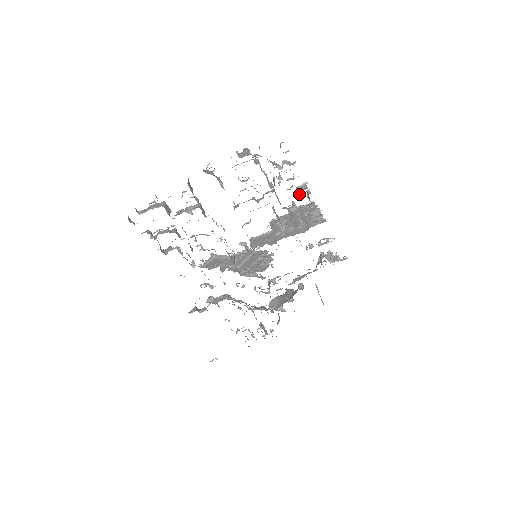
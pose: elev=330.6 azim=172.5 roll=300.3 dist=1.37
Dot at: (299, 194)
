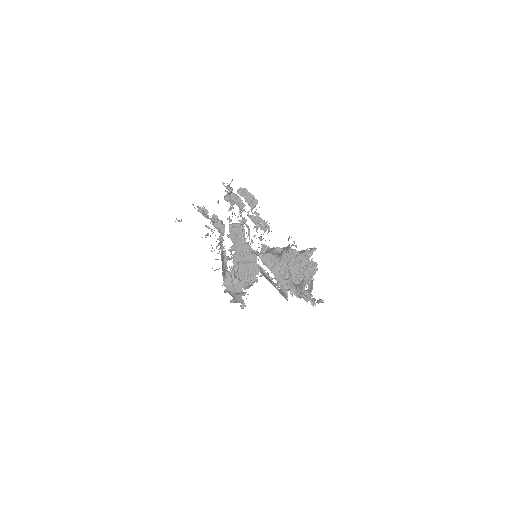
Dot at: occluded
